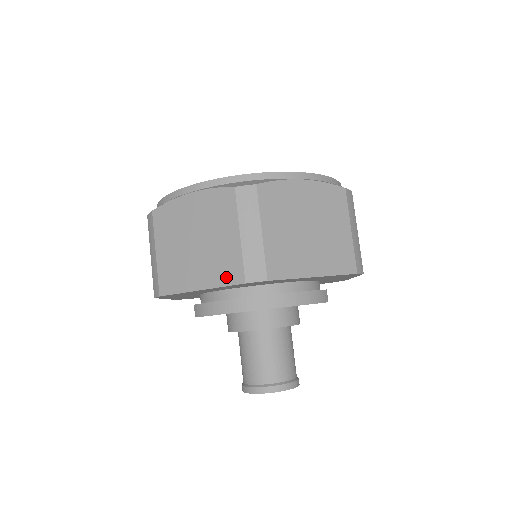
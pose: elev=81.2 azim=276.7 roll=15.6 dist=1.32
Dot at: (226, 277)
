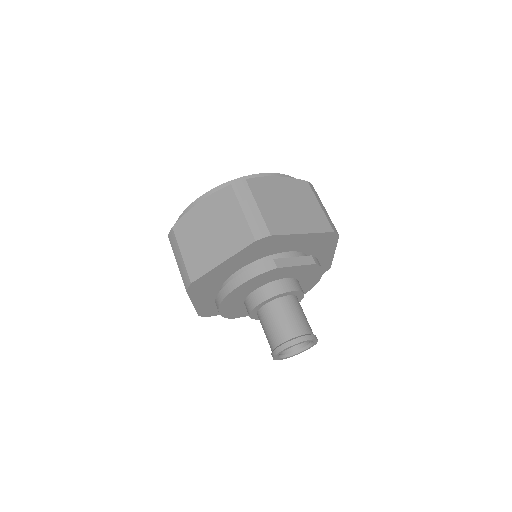
Dot at: occluded
